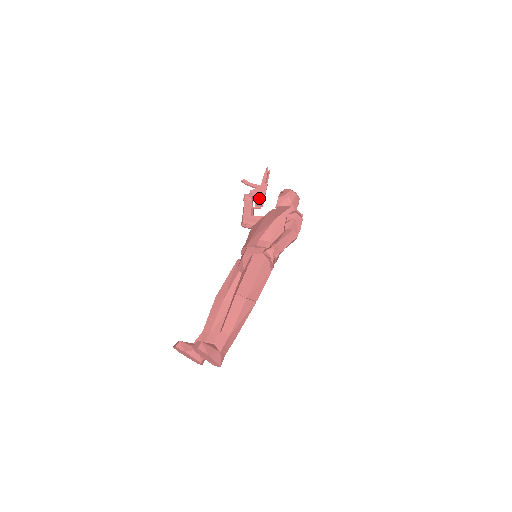
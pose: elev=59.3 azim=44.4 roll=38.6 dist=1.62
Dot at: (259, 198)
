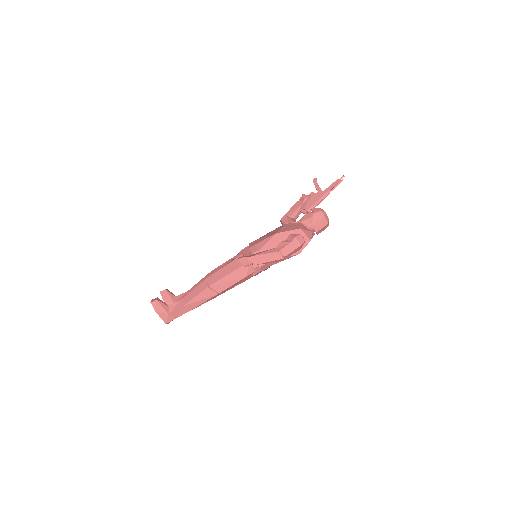
Dot at: (311, 203)
